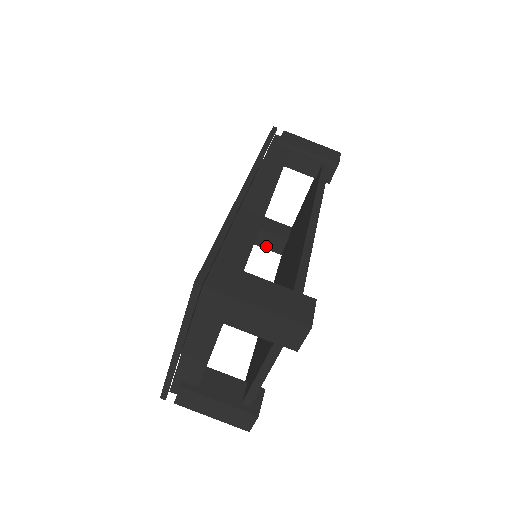
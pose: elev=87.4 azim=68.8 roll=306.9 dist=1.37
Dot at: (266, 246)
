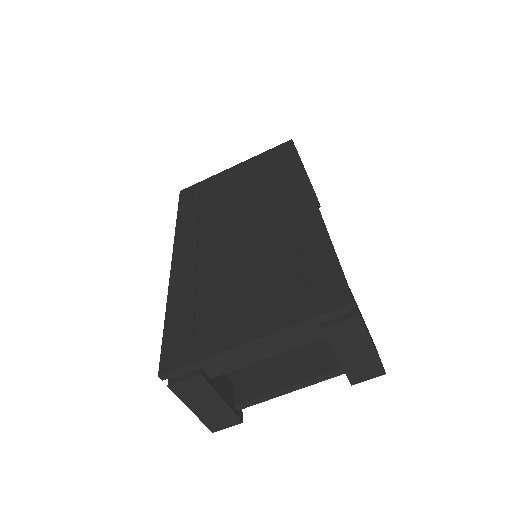
Dot at: occluded
